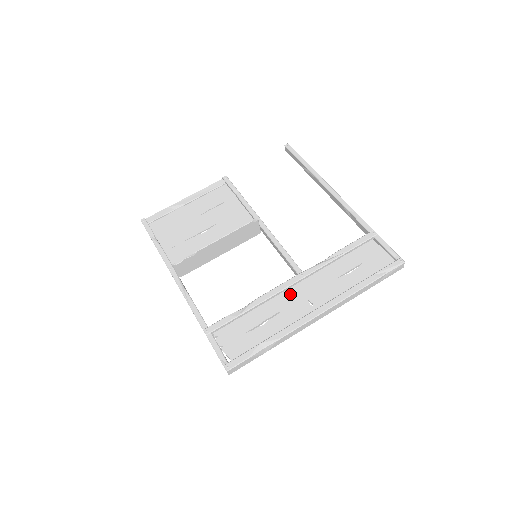
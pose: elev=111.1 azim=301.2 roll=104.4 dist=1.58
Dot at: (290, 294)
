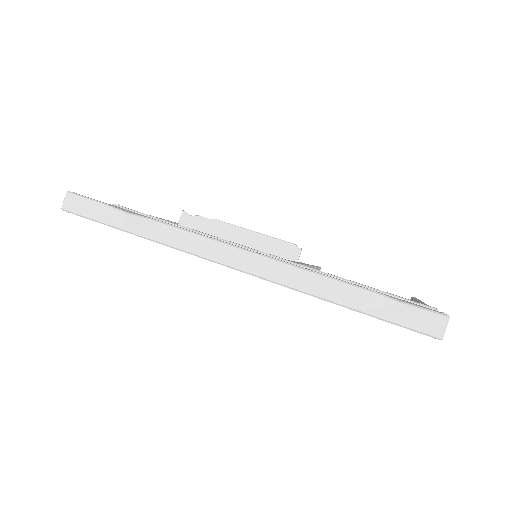
Dot at: occluded
